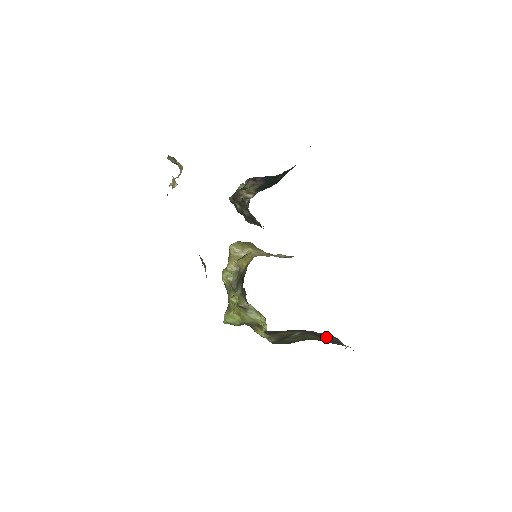
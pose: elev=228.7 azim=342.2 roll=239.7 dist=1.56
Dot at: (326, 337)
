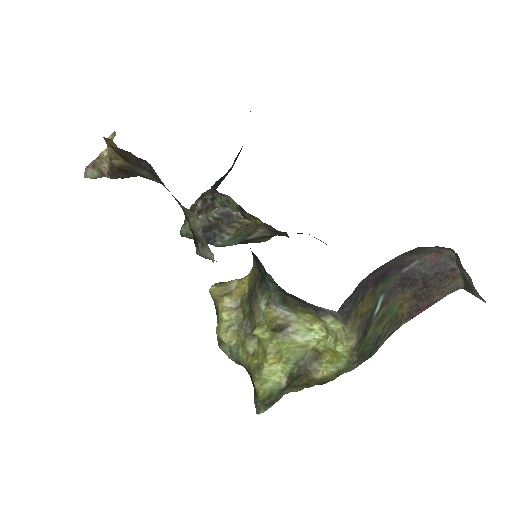
Dot at: (418, 272)
